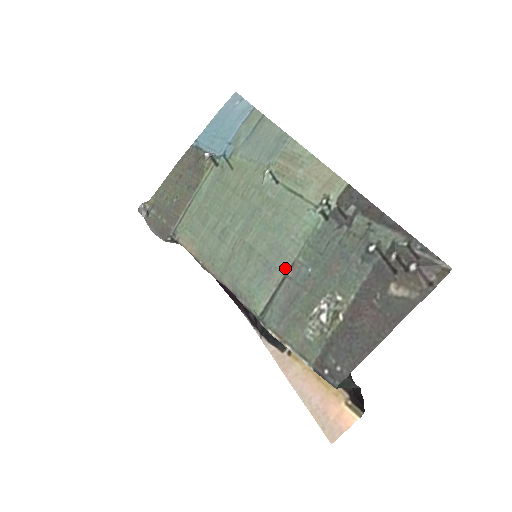
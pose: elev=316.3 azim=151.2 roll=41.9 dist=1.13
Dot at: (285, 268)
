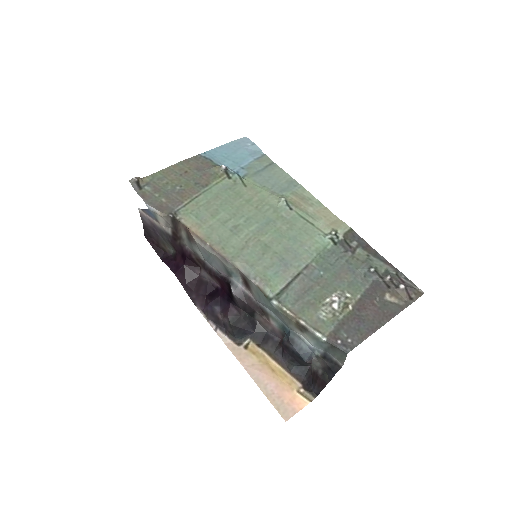
Dot at: (300, 267)
